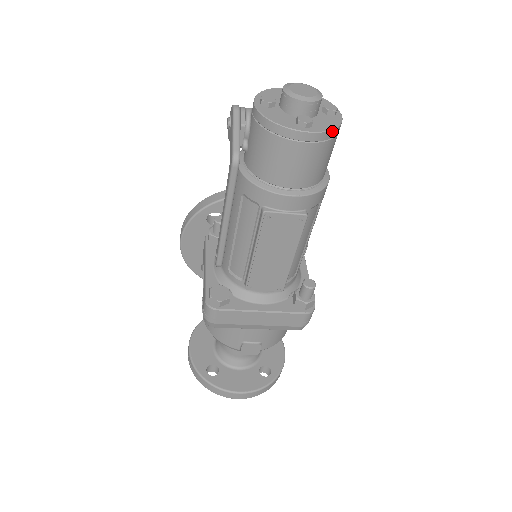
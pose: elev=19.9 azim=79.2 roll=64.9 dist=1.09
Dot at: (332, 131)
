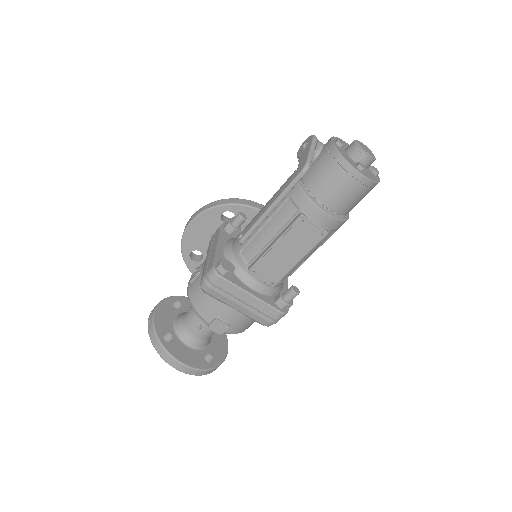
Dot at: (374, 183)
